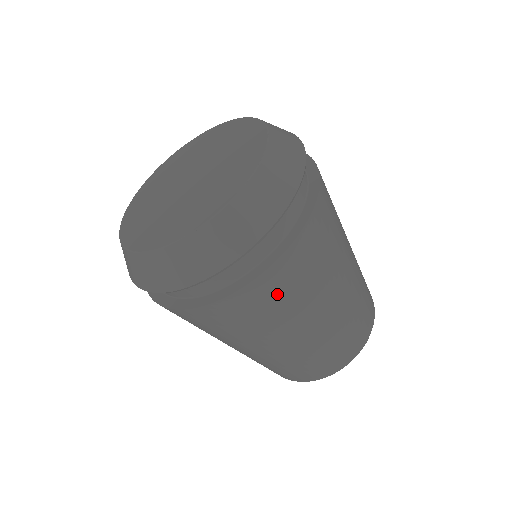
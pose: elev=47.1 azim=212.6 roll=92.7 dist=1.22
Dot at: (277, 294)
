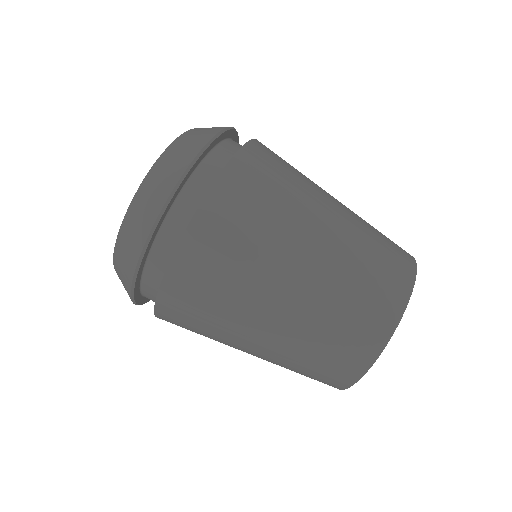
Dot at: (225, 238)
